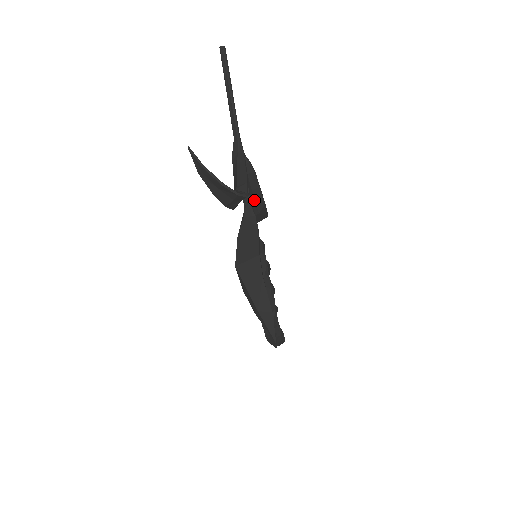
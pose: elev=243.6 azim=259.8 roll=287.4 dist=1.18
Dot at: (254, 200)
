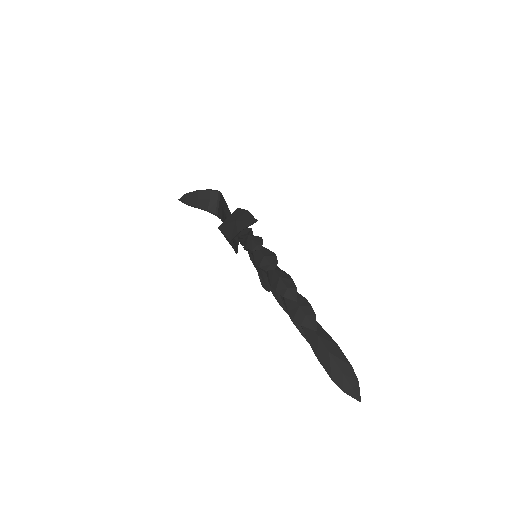
Dot at: occluded
